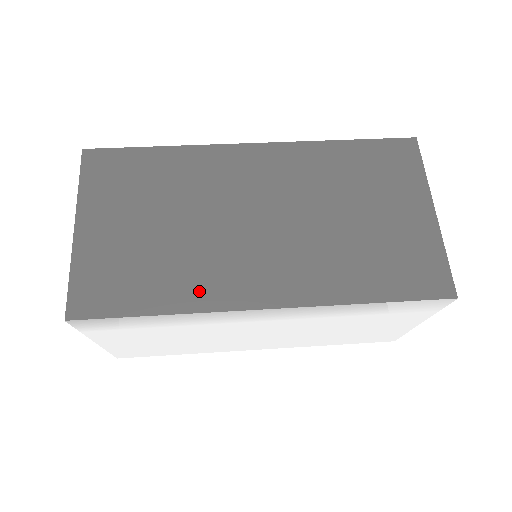
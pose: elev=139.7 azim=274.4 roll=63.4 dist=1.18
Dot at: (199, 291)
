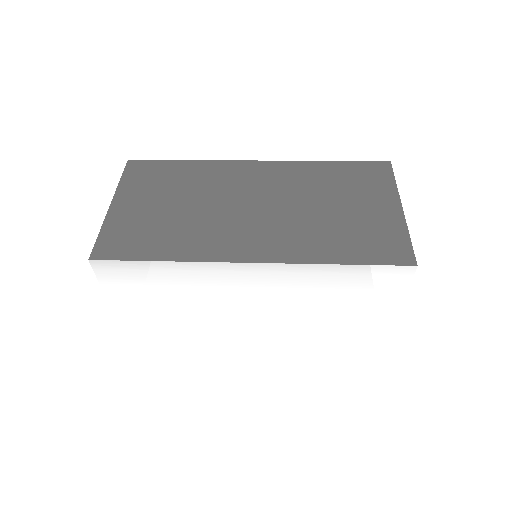
Dot at: (197, 248)
